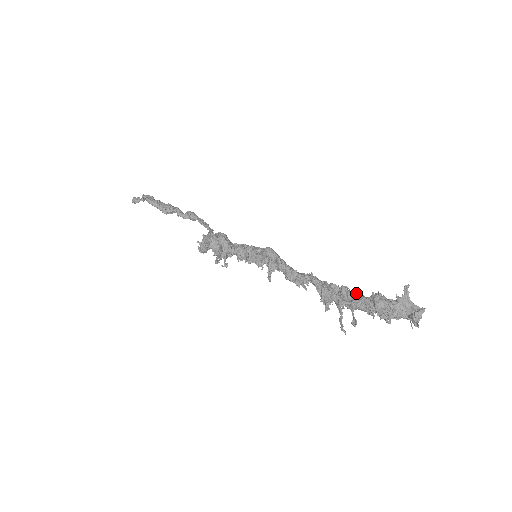
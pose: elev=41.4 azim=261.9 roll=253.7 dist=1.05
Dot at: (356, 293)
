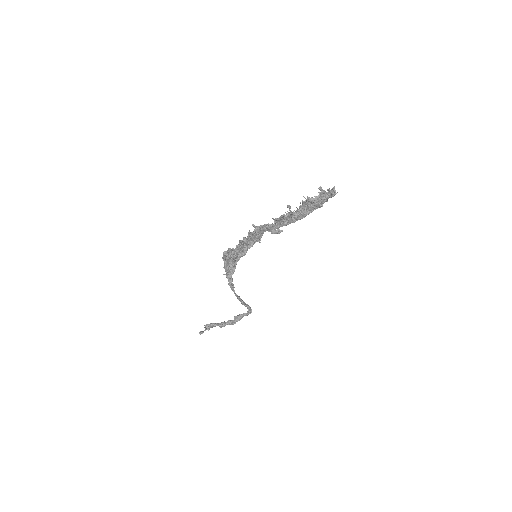
Dot at: occluded
